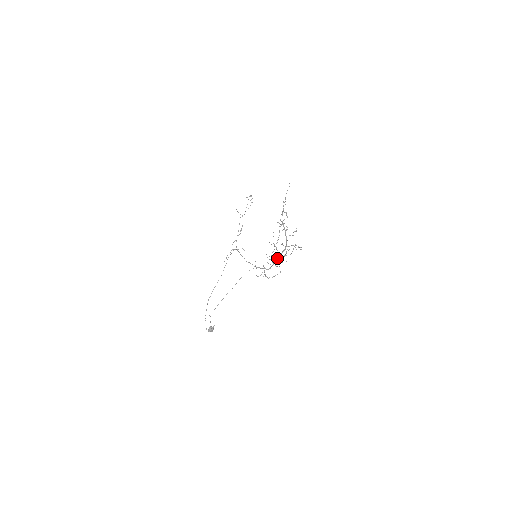
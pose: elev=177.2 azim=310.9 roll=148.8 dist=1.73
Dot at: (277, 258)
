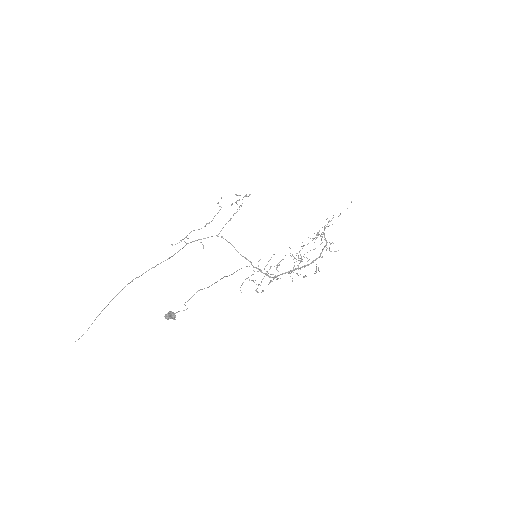
Dot at: (292, 270)
